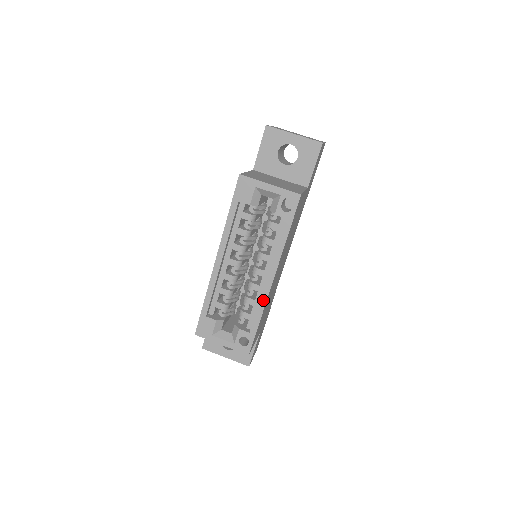
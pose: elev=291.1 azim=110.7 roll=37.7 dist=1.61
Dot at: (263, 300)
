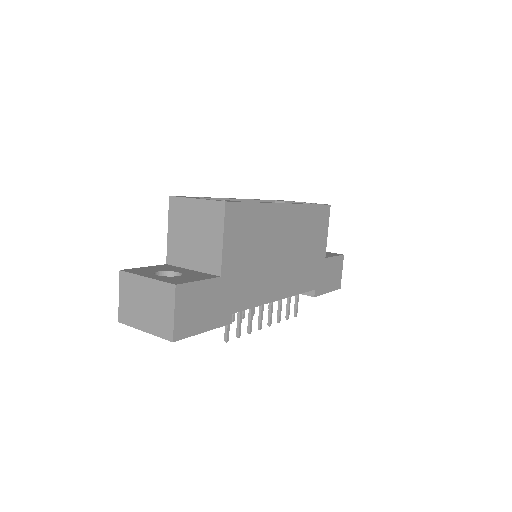
Dot at: (269, 203)
